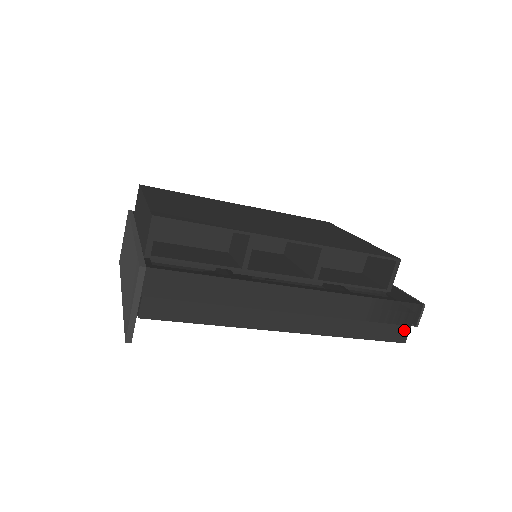
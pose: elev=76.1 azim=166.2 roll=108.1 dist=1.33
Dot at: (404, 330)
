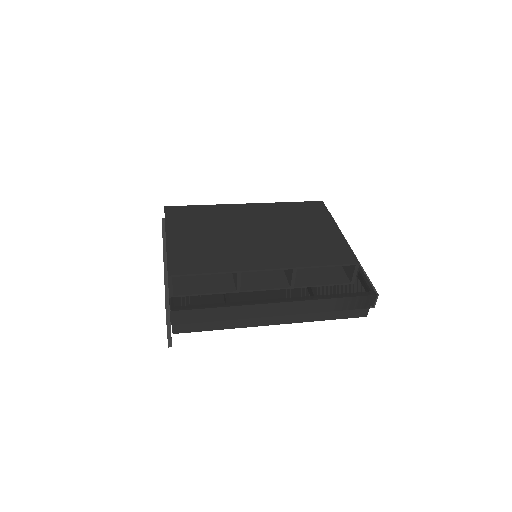
Dot at: (365, 310)
